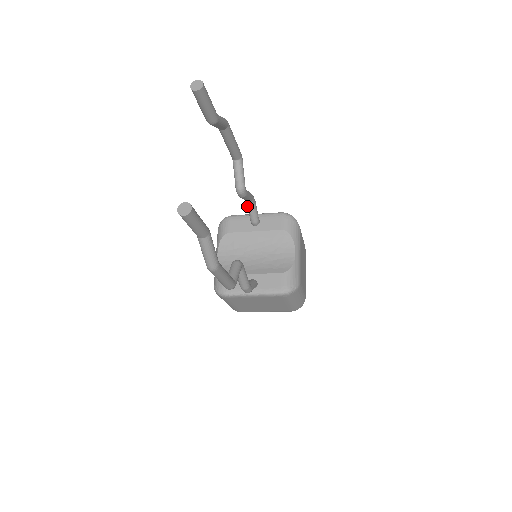
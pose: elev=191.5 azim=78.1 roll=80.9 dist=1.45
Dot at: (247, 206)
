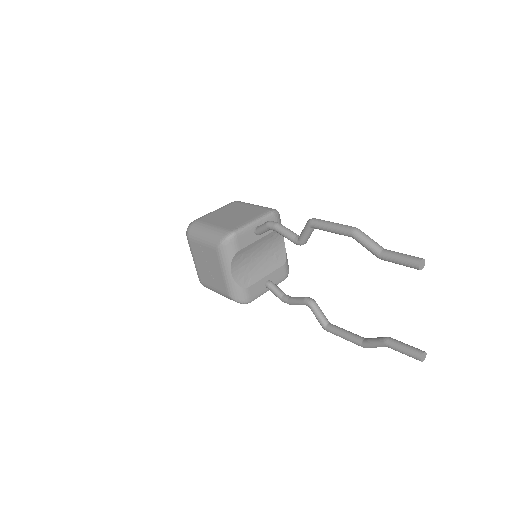
Dot at: (266, 229)
